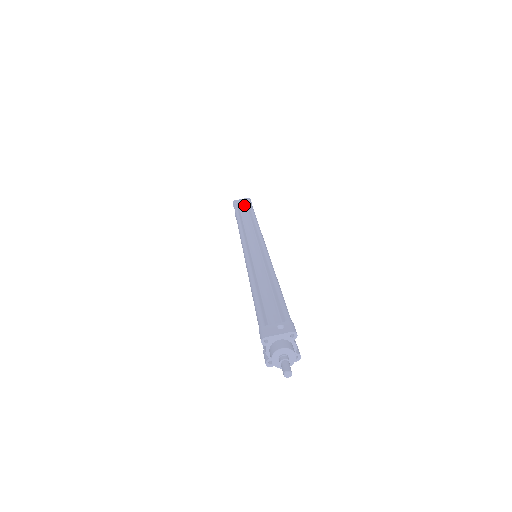
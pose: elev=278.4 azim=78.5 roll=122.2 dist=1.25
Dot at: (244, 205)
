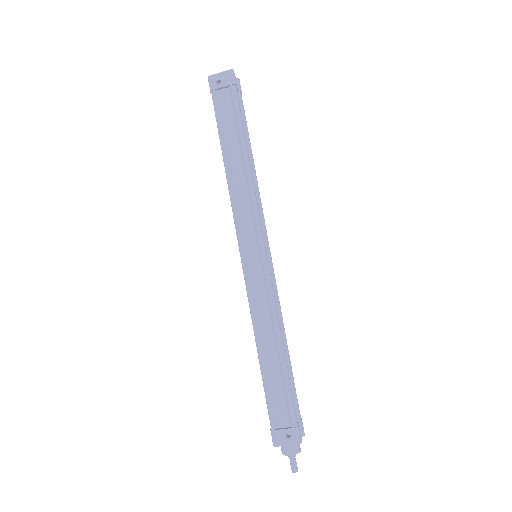
Dot at: (226, 97)
